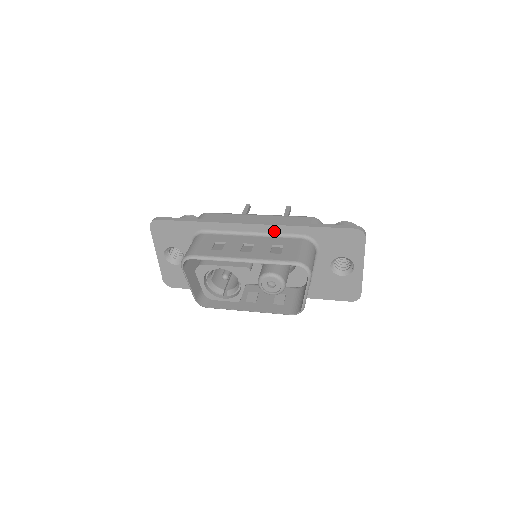
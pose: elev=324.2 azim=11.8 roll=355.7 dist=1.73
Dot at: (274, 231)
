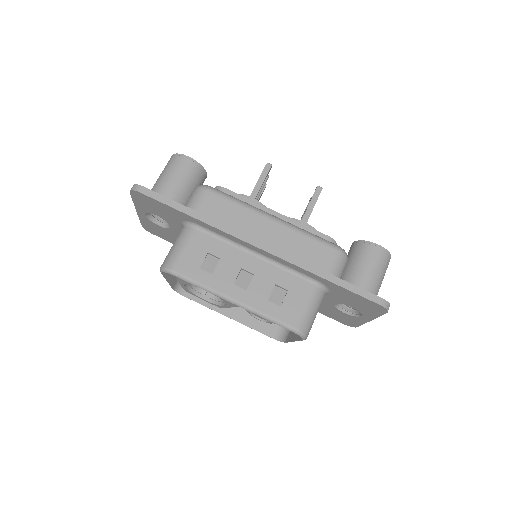
Dot at: (284, 263)
